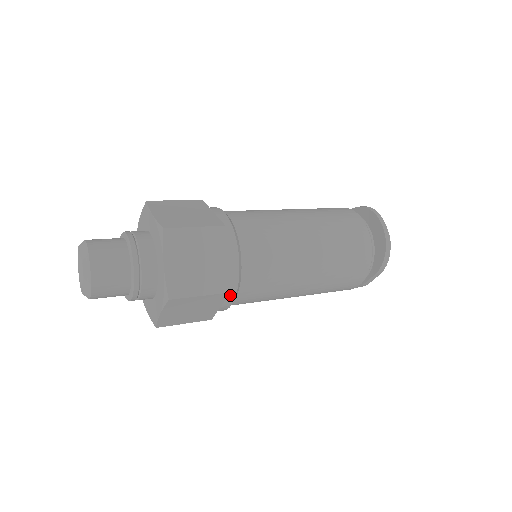
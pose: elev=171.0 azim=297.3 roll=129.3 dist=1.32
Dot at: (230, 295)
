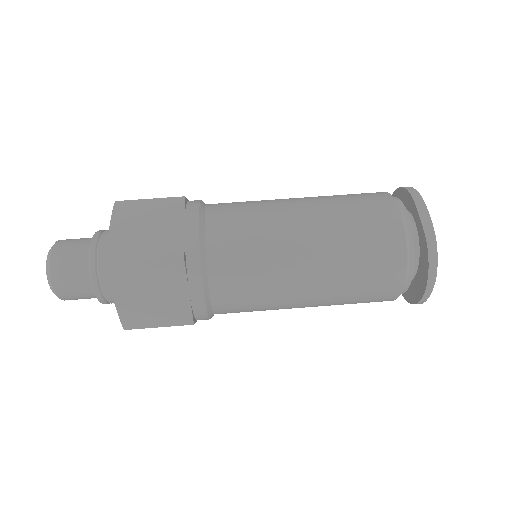
Dot at: occluded
